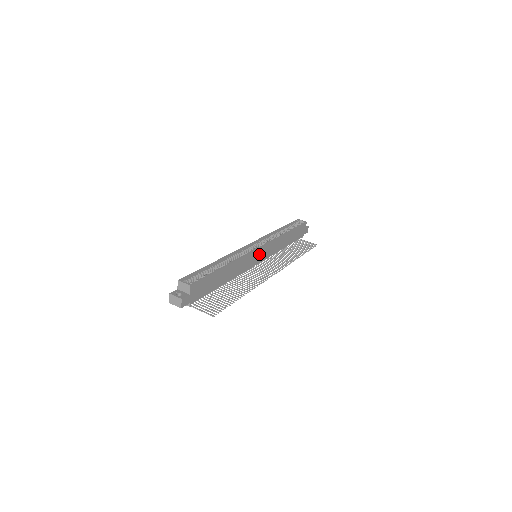
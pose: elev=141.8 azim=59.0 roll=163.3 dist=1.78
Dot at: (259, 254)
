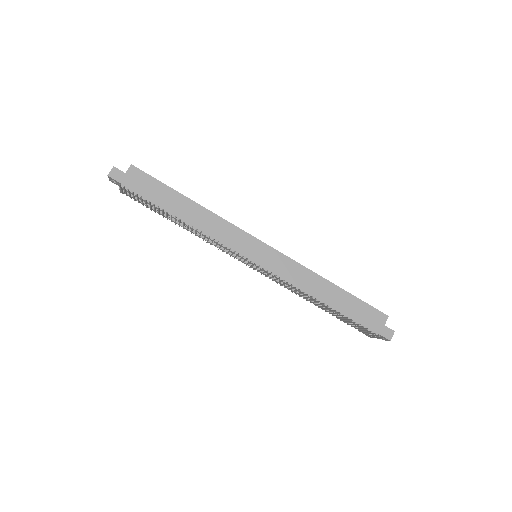
Dot at: (258, 250)
